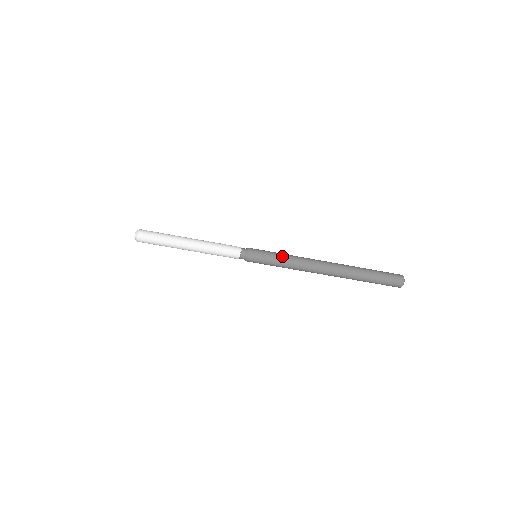
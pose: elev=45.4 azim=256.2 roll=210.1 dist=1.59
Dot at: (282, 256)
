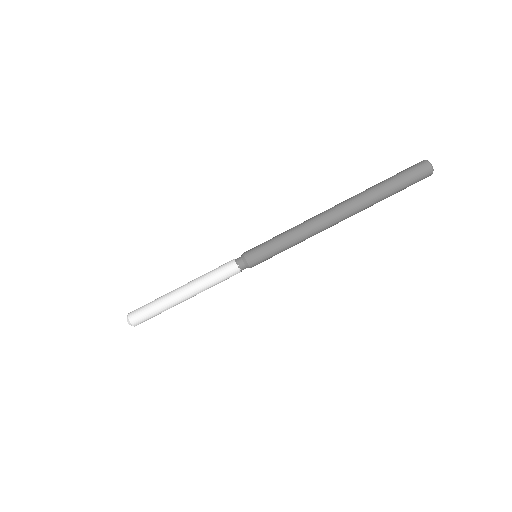
Dot at: (281, 237)
